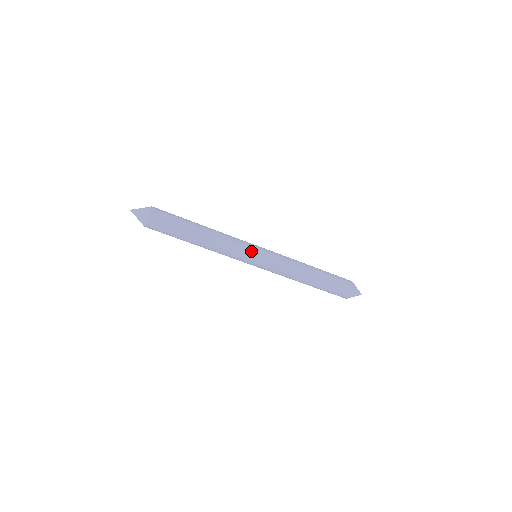
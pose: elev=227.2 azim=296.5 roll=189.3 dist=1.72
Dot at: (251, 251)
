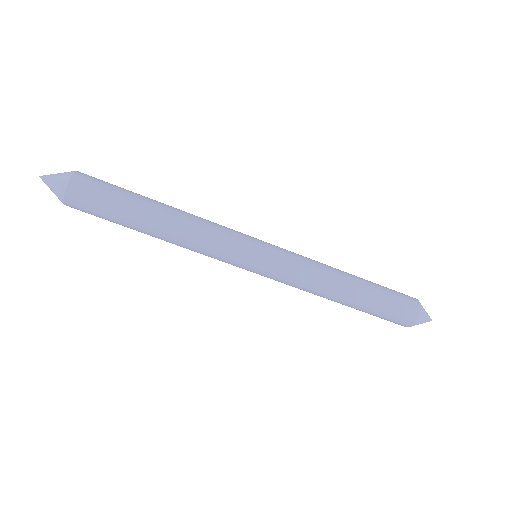
Dot at: (246, 246)
